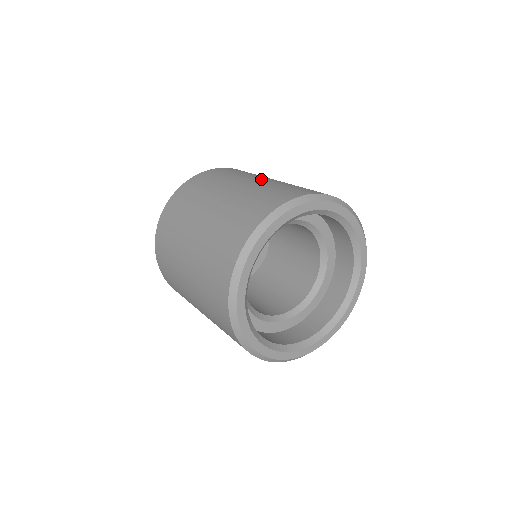
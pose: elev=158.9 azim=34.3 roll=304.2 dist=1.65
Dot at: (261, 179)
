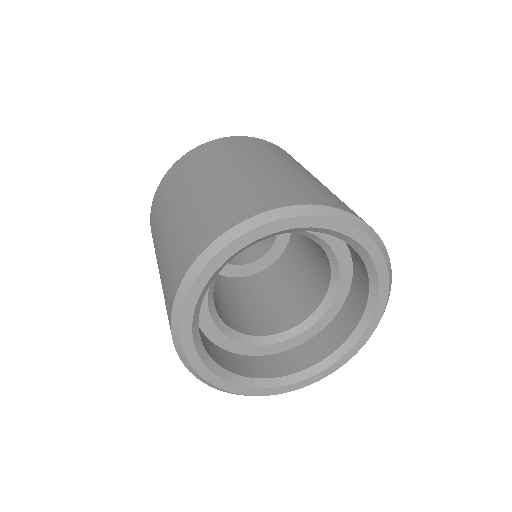
Dot at: (235, 169)
